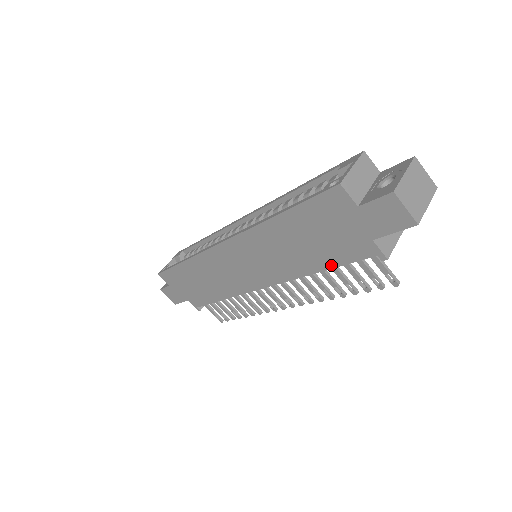
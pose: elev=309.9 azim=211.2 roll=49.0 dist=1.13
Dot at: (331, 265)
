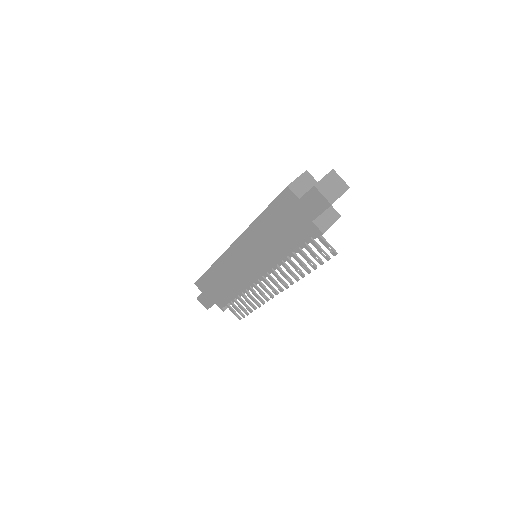
Dot at: (295, 247)
